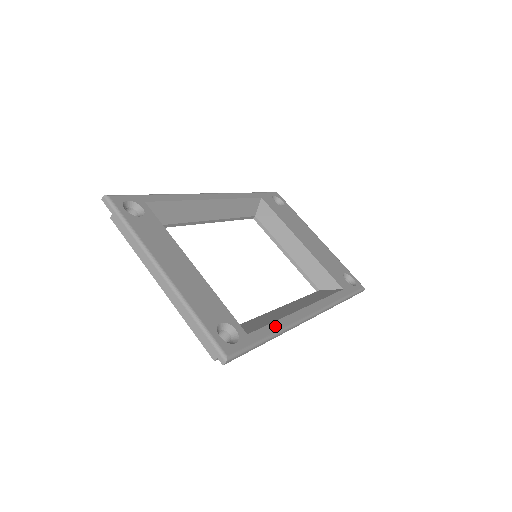
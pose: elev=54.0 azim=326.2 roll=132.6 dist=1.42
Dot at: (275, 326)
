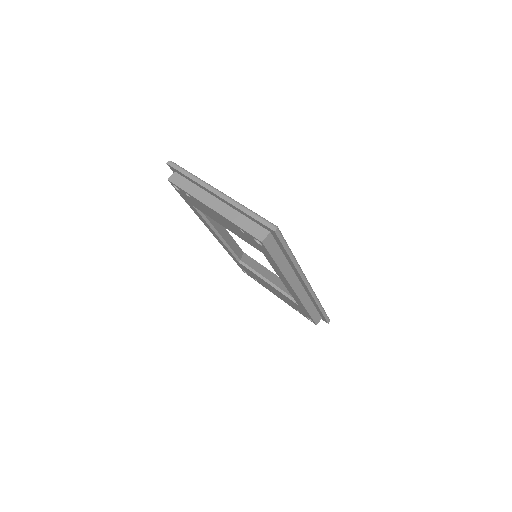
Dot at: occluded
